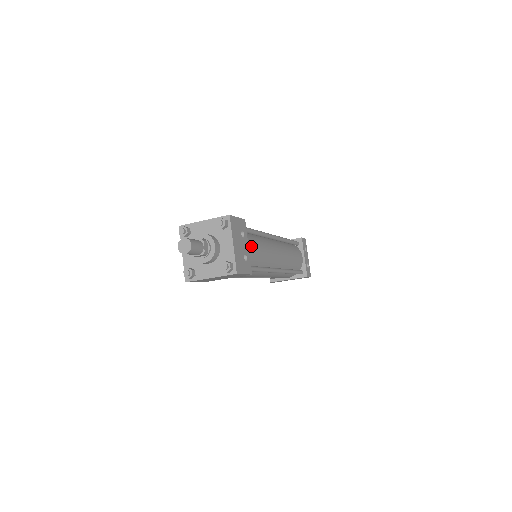
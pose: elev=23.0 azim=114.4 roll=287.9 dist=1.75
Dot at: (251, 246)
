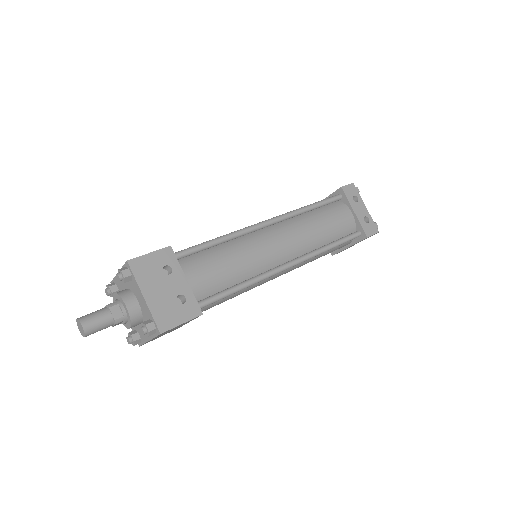
Dot at: (200, 271)
